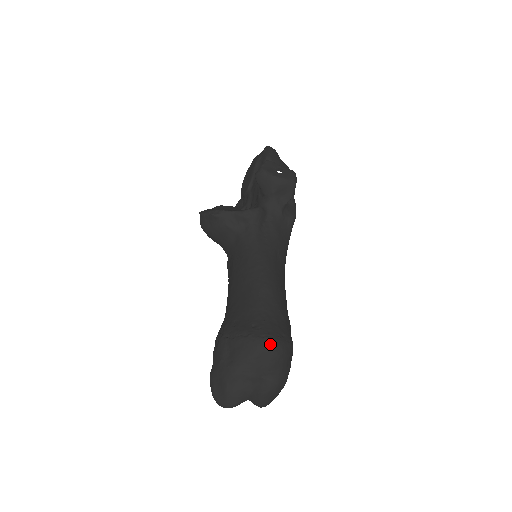
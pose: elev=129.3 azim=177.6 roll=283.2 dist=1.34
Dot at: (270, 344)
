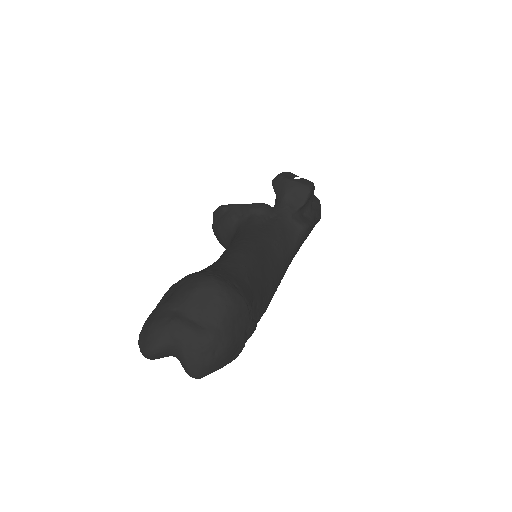
Dot at: (213, 282)
